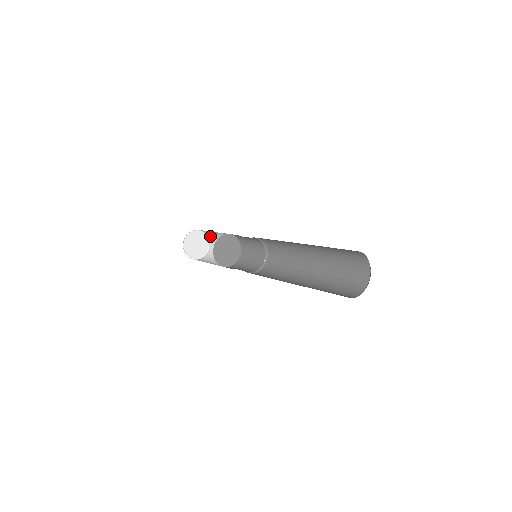
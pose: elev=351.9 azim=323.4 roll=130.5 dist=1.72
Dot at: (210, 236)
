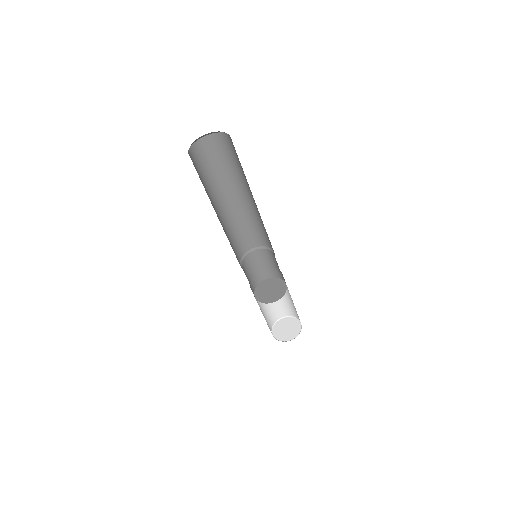
Dot at: occluded
